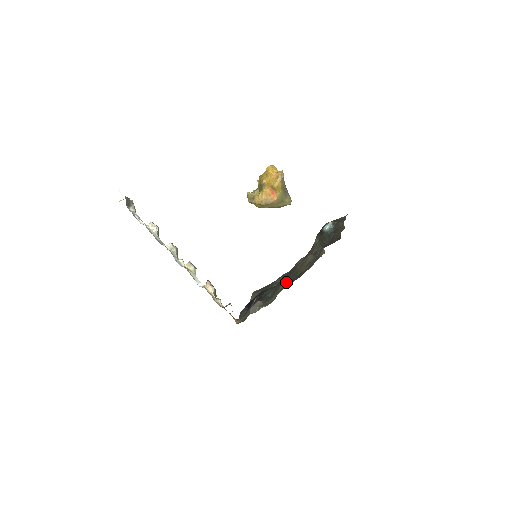
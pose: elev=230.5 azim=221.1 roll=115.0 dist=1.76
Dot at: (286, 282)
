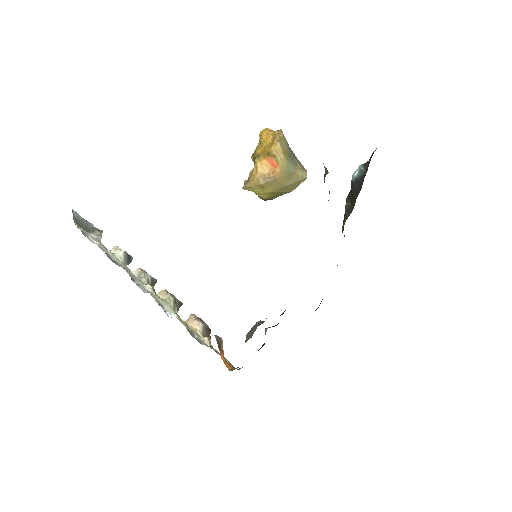
Dot at: occluded
